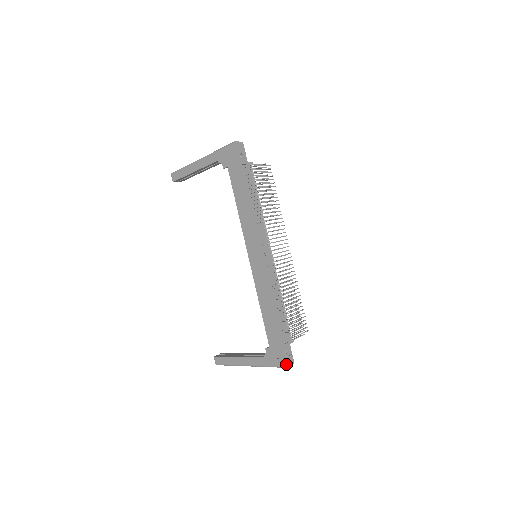
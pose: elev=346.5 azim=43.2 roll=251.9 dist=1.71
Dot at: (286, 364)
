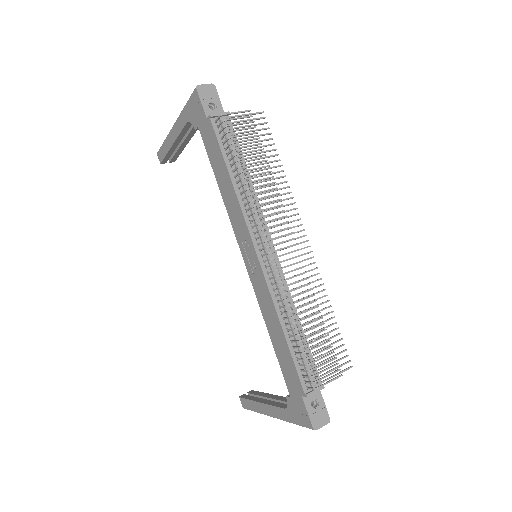
Dot at: (314, 424)
